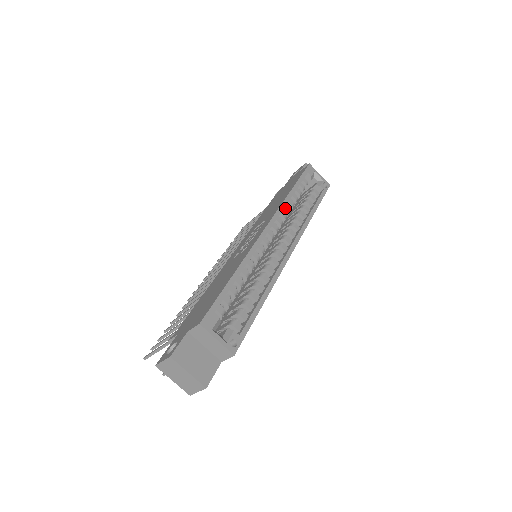
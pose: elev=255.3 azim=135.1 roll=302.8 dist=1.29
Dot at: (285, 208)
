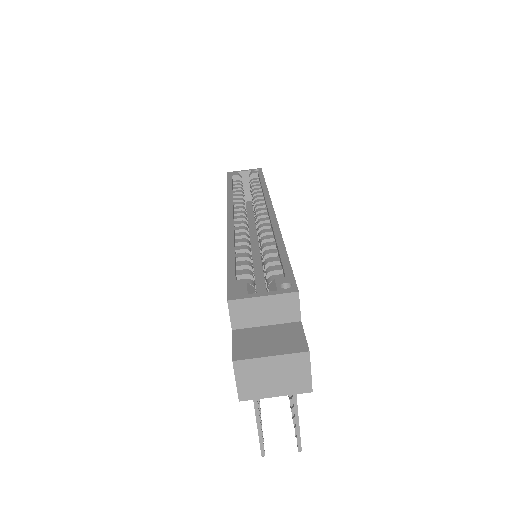
Dot at: (235, 200)
